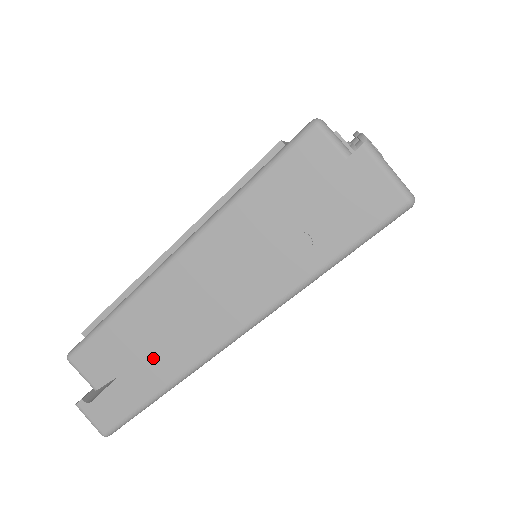
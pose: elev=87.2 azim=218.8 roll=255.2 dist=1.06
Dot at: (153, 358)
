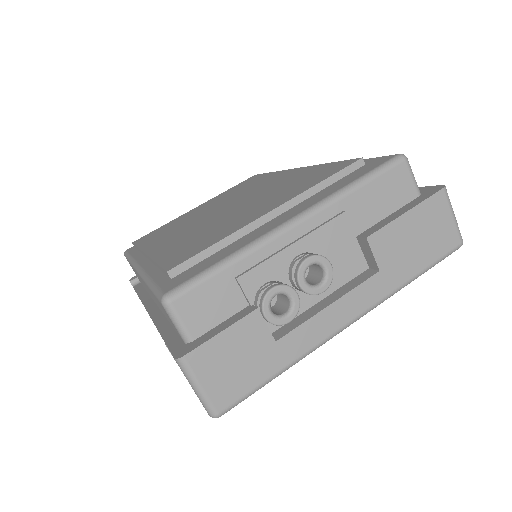
Dot at: occluded
